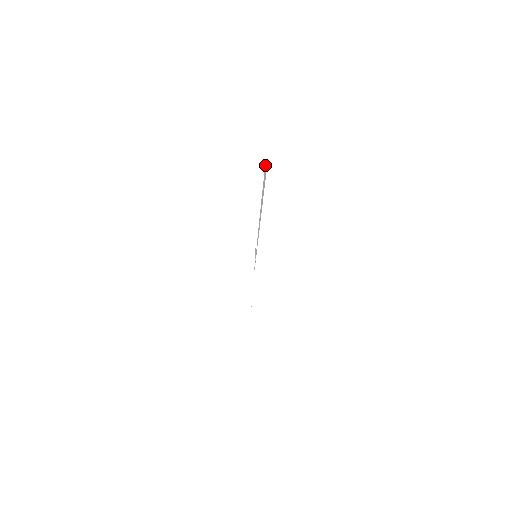
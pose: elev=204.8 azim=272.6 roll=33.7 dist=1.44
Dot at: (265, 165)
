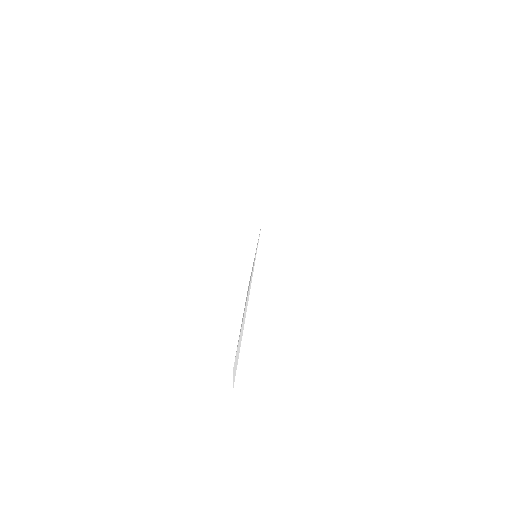
Dot at: occluded
